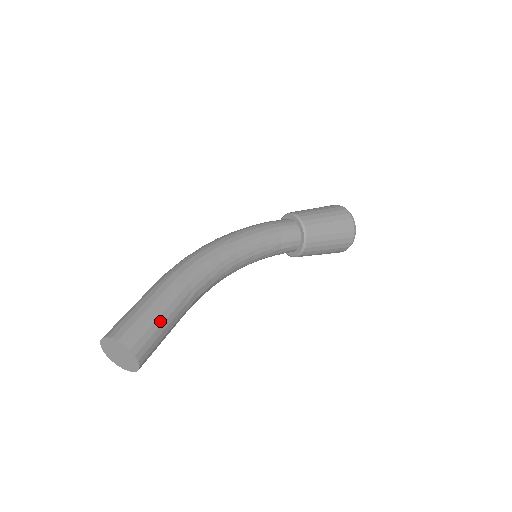
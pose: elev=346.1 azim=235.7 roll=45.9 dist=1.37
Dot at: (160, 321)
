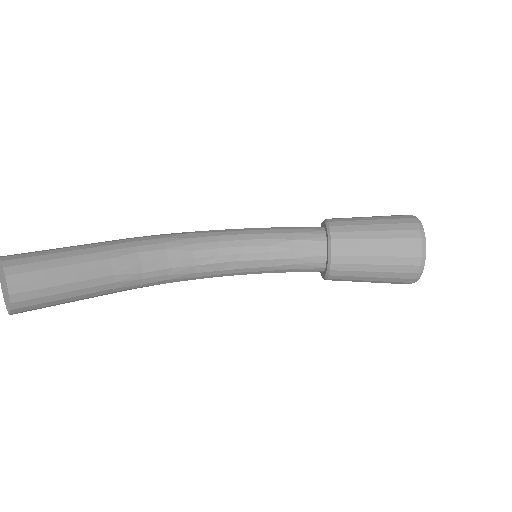
Dot at: (63, 255)
